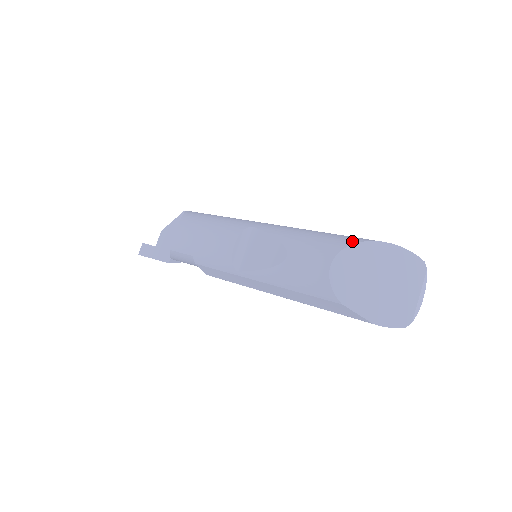
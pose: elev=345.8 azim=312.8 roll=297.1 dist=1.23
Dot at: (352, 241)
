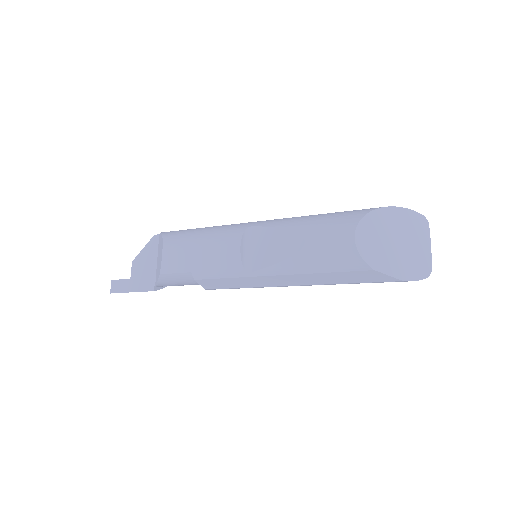
Dot at: (364, 212)
